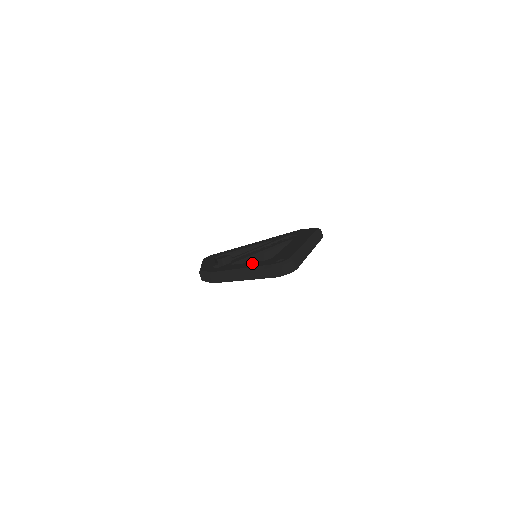
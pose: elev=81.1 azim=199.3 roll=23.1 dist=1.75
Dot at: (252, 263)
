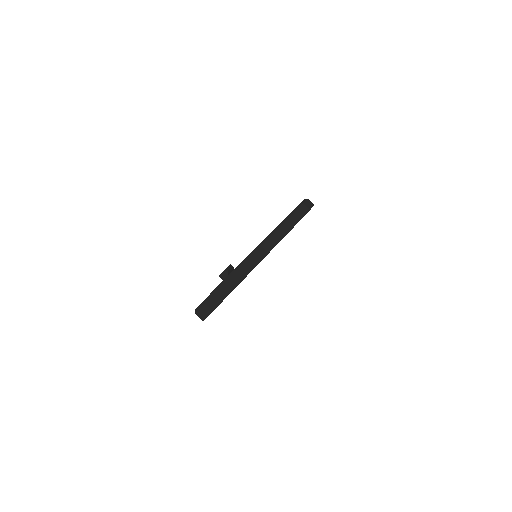
Dot at: occluded
